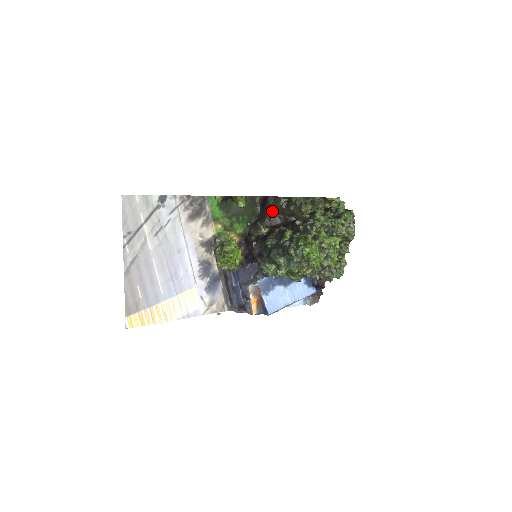
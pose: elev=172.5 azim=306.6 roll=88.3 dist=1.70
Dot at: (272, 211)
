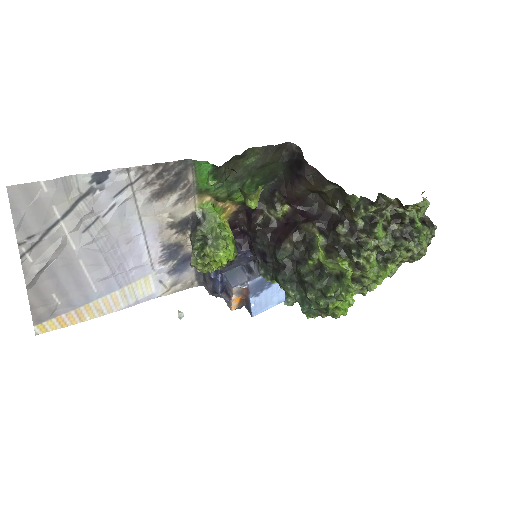
Dot at: (305, 187)
